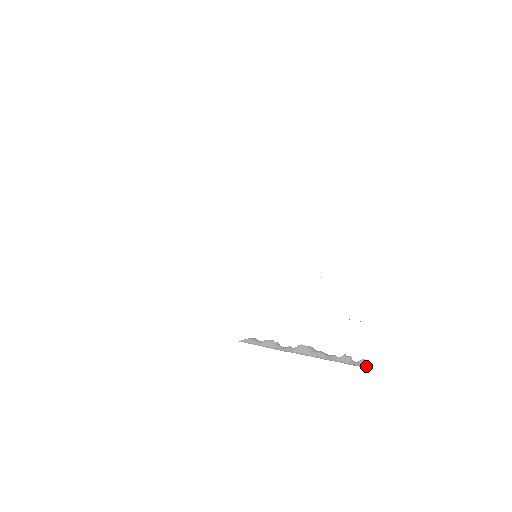
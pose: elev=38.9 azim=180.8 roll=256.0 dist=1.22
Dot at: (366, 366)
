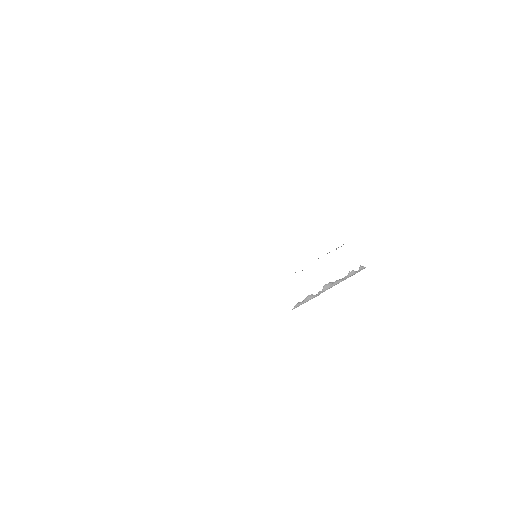
Dot at: (364, 268)
